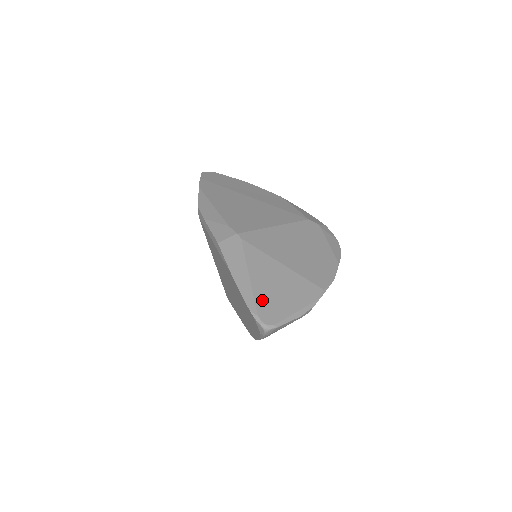
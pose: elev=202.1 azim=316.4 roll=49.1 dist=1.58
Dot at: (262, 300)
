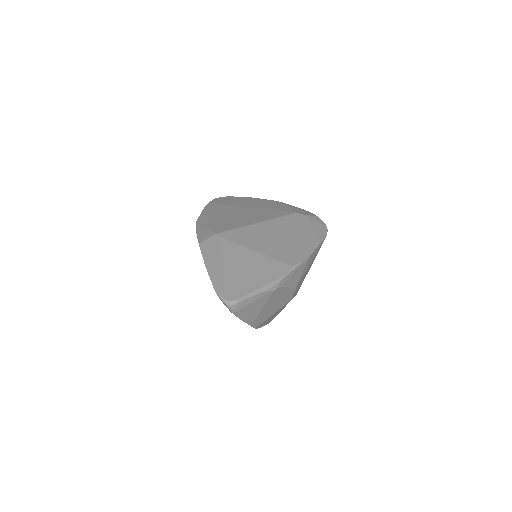
Dot at: (228, 282)
